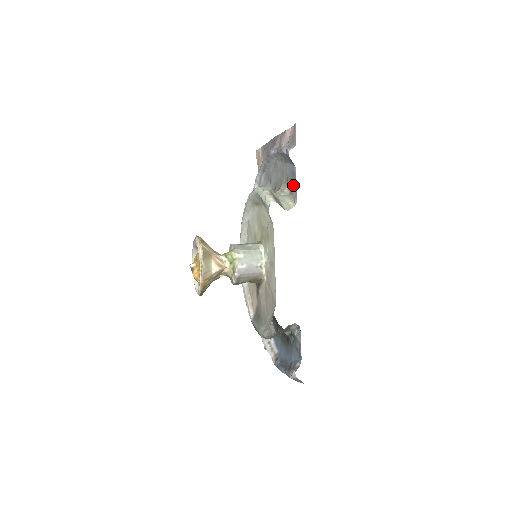
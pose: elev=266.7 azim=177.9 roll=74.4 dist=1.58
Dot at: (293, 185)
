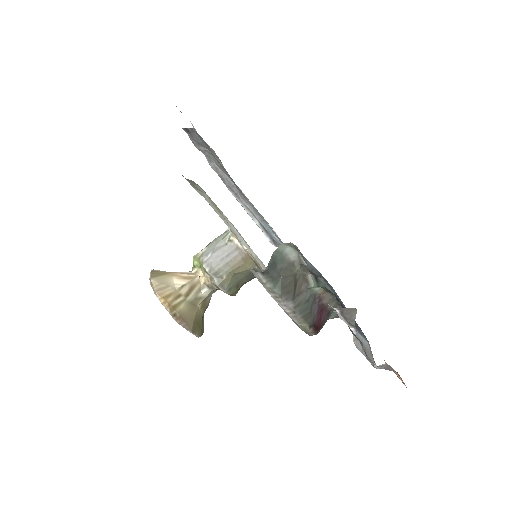
Dot at: occluded
